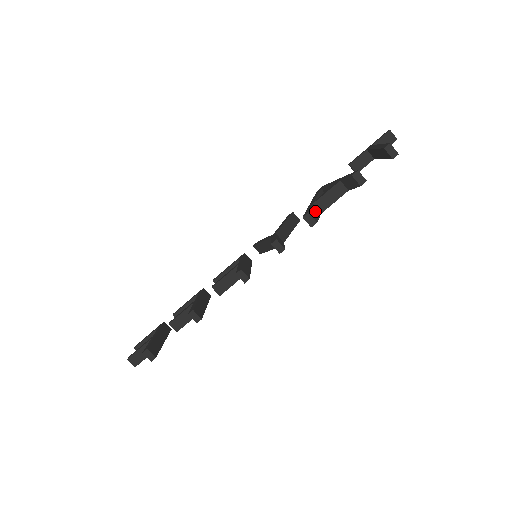
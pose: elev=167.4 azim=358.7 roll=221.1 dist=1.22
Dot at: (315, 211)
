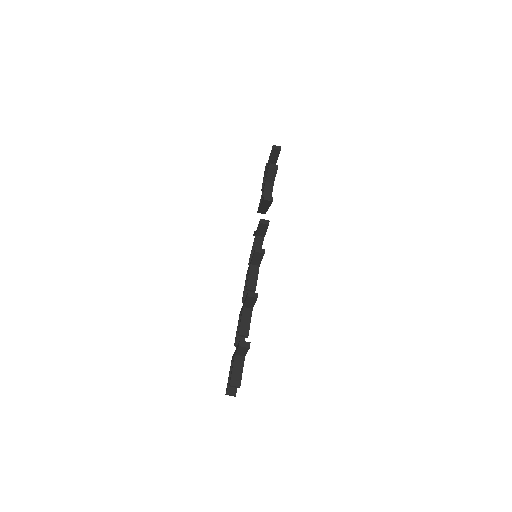
Dot at: occluded
